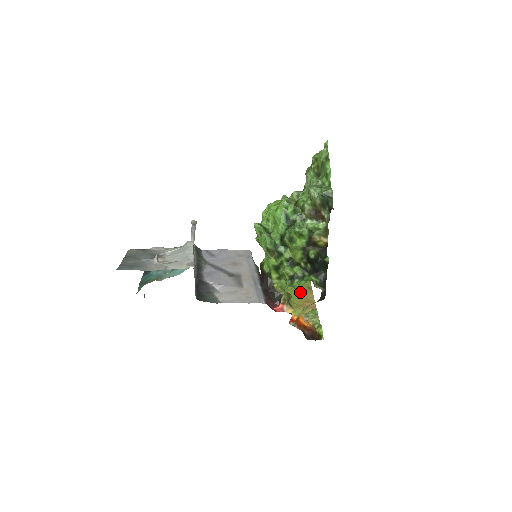
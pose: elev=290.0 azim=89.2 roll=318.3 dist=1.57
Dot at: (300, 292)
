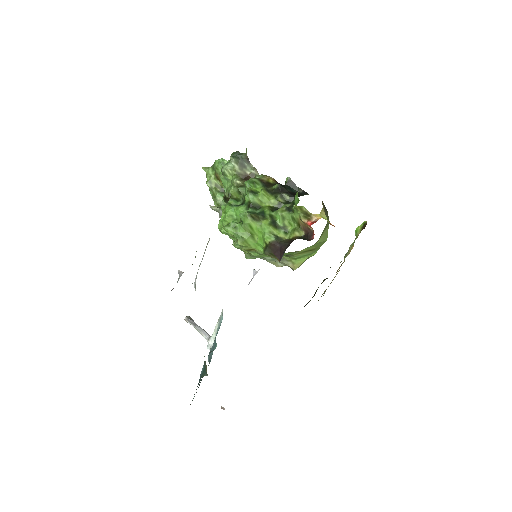
Dot at: occluded
